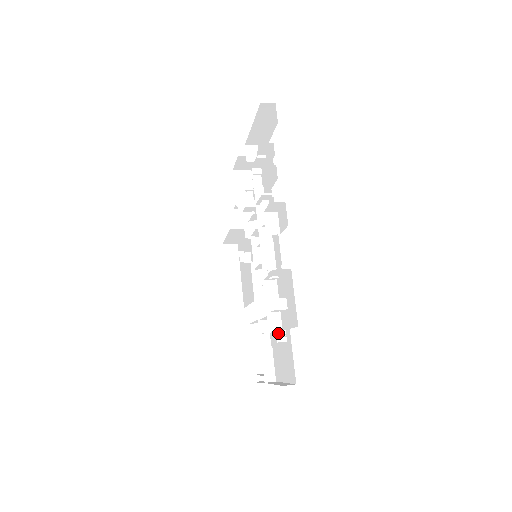
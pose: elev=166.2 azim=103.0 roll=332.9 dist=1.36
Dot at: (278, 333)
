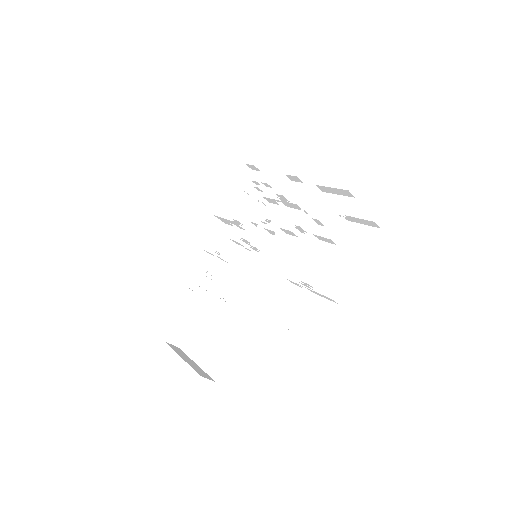
Dot at: occluded
